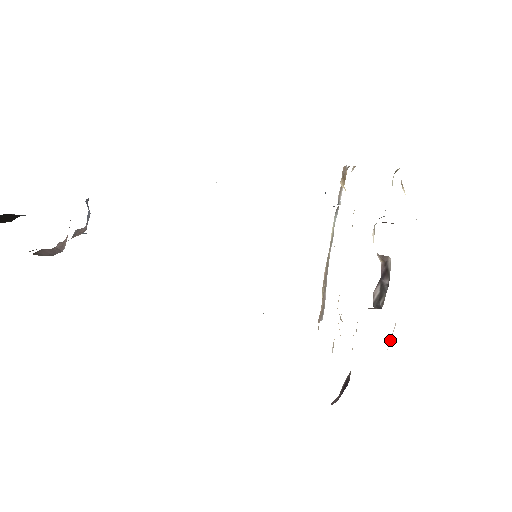
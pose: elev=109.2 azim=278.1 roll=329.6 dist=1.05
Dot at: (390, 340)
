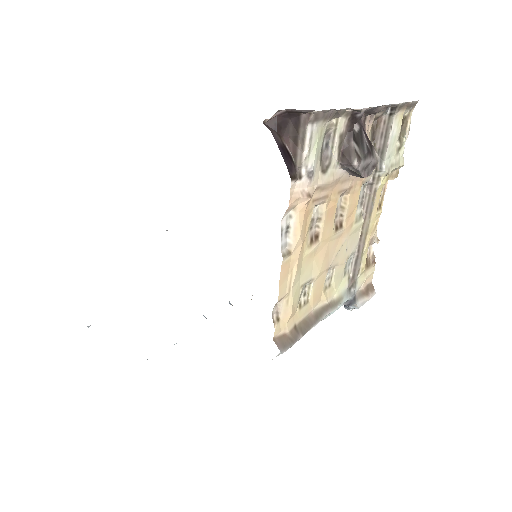
Dot at: occluded
